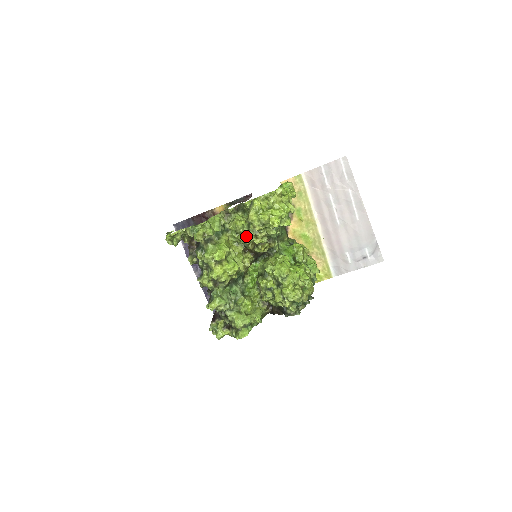
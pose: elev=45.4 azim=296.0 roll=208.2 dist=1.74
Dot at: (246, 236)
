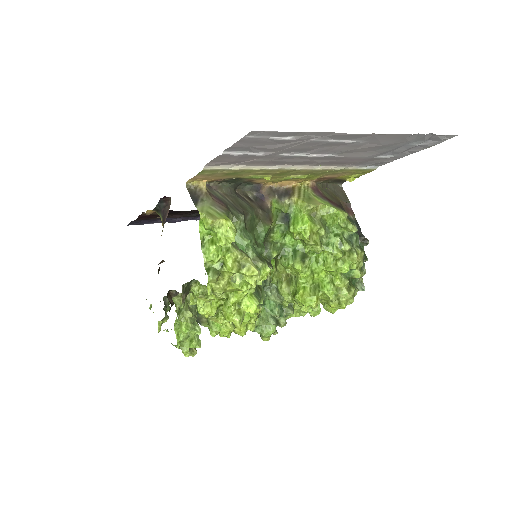
Dot at: occluded
